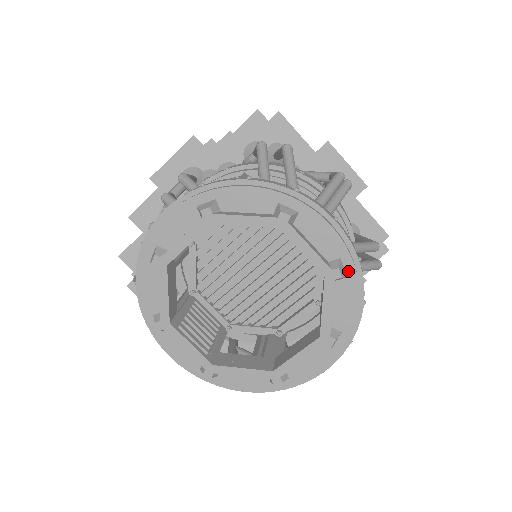
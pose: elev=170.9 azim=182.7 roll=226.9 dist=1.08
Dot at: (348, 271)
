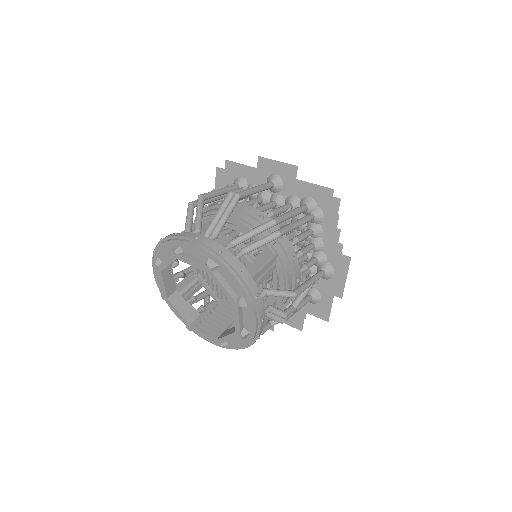
Dot at: (216, 262)
